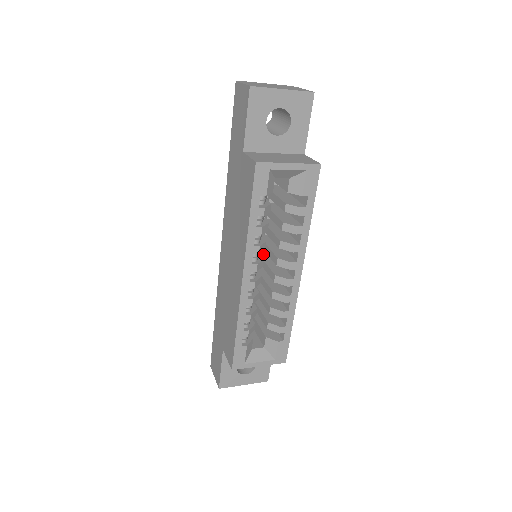
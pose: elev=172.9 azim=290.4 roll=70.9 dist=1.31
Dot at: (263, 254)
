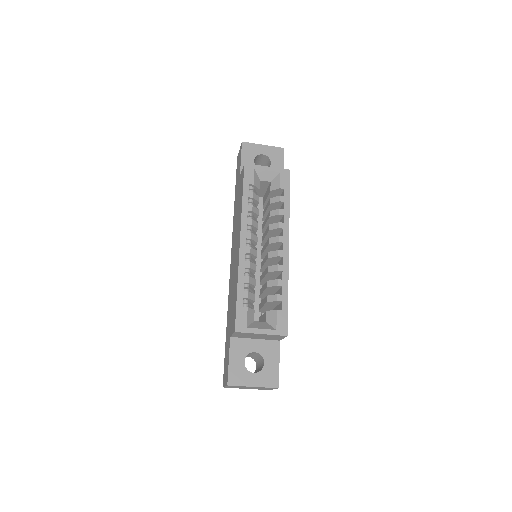
Dot at: occluded
